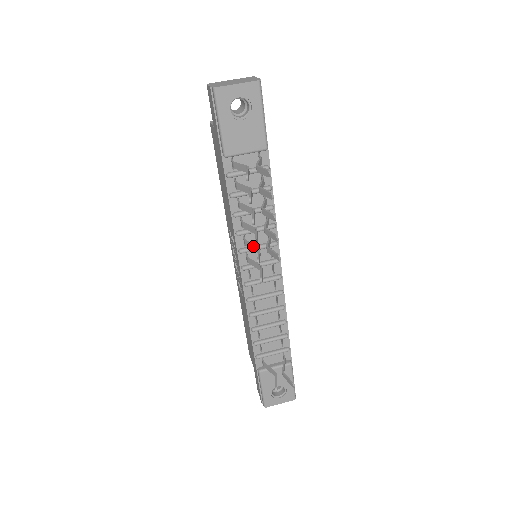
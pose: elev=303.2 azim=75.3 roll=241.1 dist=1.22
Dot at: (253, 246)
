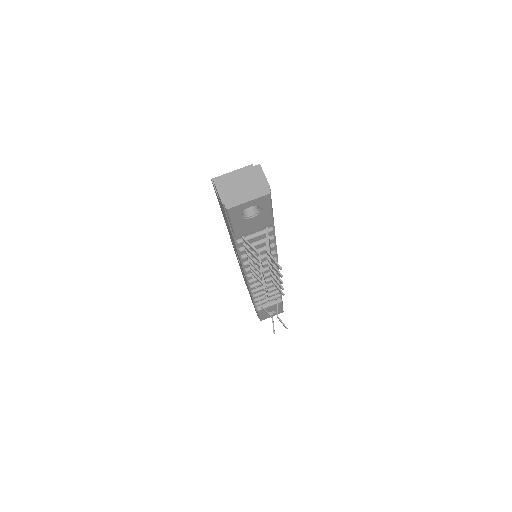
Dot at: (259, 277)
